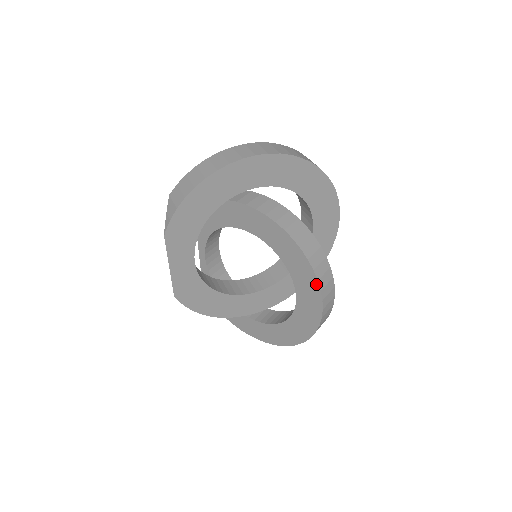
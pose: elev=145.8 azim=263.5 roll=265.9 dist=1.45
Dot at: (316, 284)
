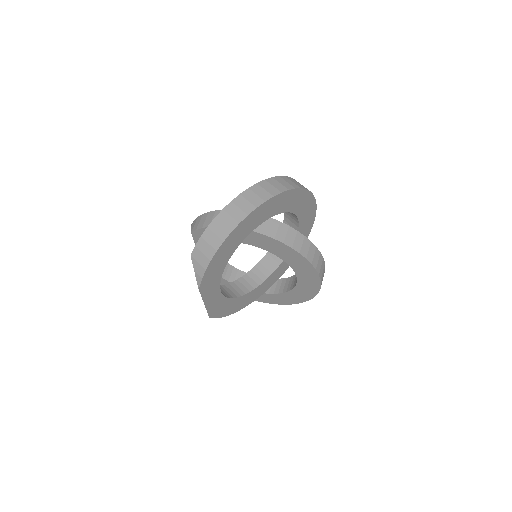
Dot at: (314, 271)
